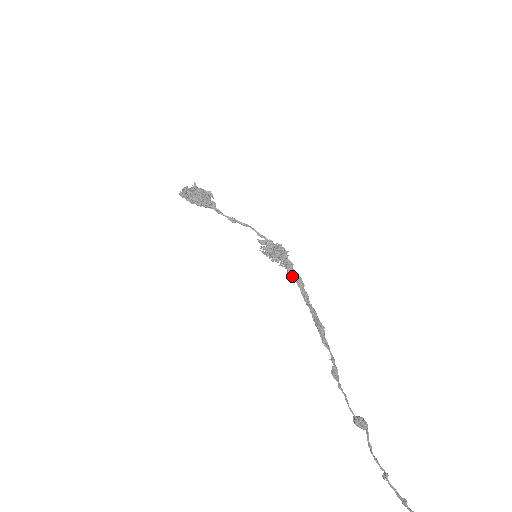
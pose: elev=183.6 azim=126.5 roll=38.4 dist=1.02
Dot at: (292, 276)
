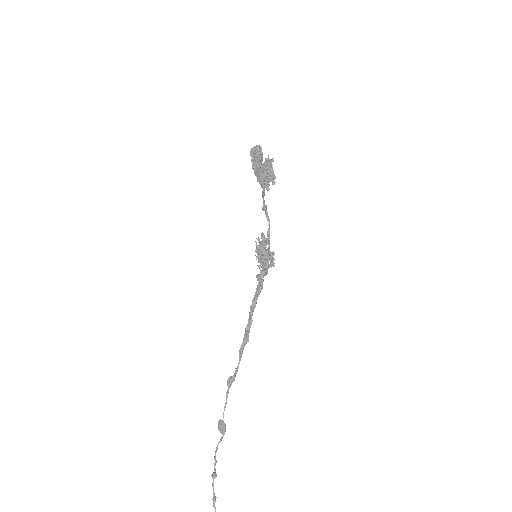
Dot at: (259, 281)
